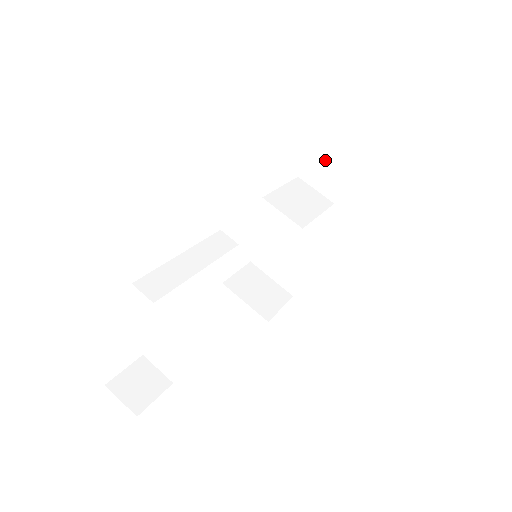
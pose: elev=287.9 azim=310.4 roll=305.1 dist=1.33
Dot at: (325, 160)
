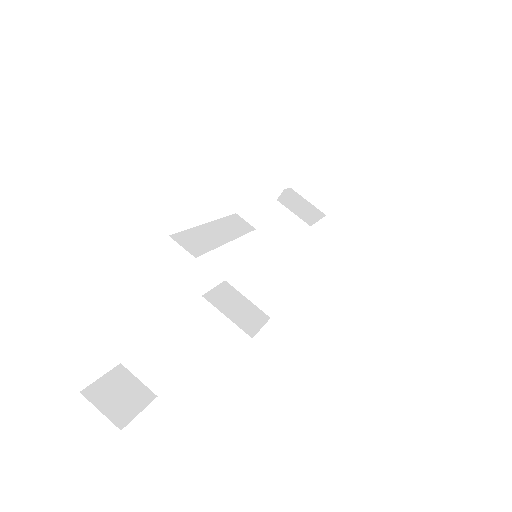
Dot at: (321, 171)
